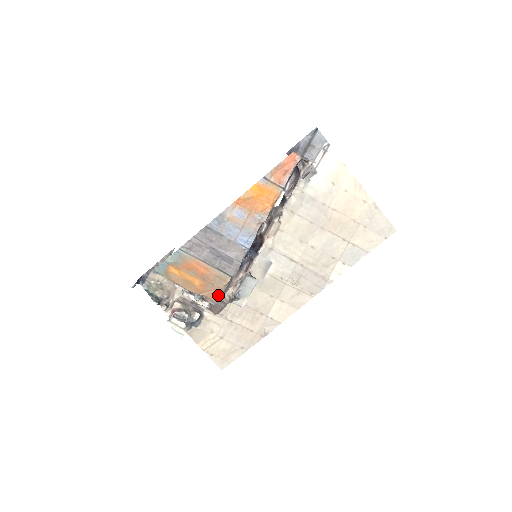
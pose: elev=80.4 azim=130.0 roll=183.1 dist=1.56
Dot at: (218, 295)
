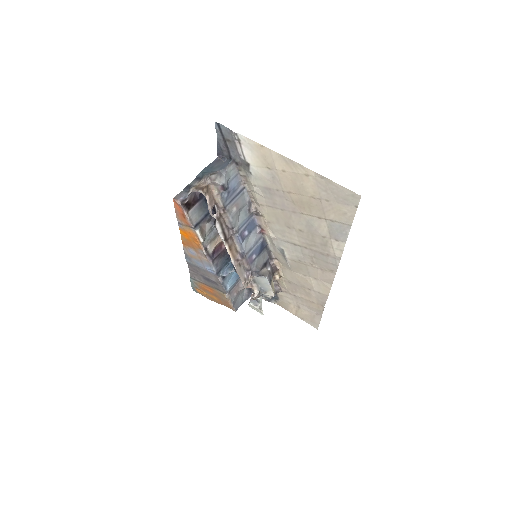
Dot at: (230, 306)
